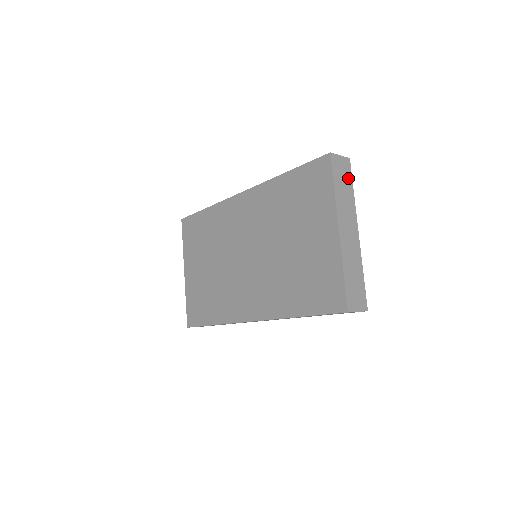
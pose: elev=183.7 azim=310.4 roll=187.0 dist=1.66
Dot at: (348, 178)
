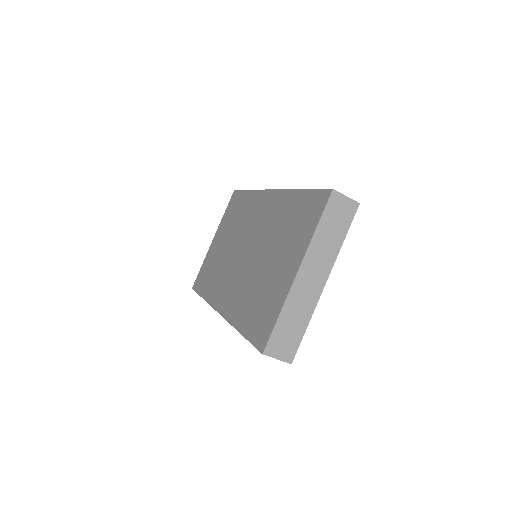
Dot at: (344, 223)
